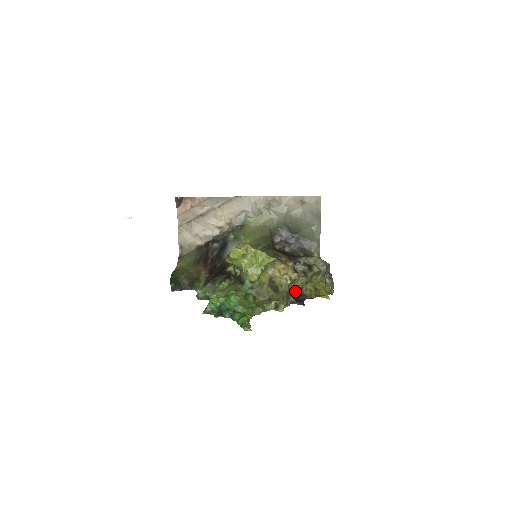
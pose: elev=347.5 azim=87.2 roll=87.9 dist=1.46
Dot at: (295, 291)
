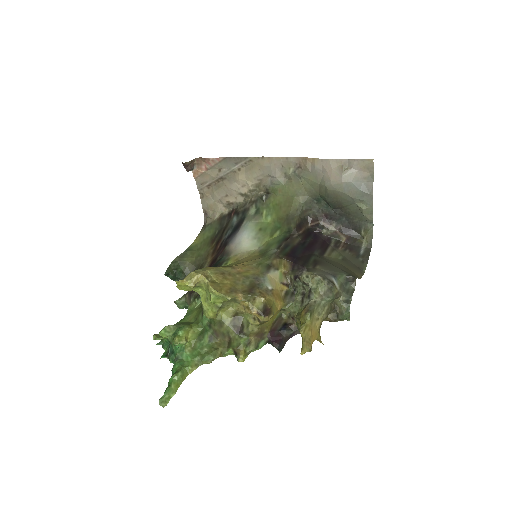
Dot at: (285, 320)
